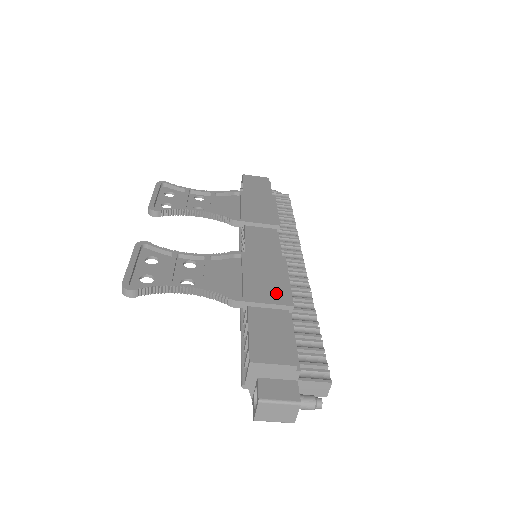
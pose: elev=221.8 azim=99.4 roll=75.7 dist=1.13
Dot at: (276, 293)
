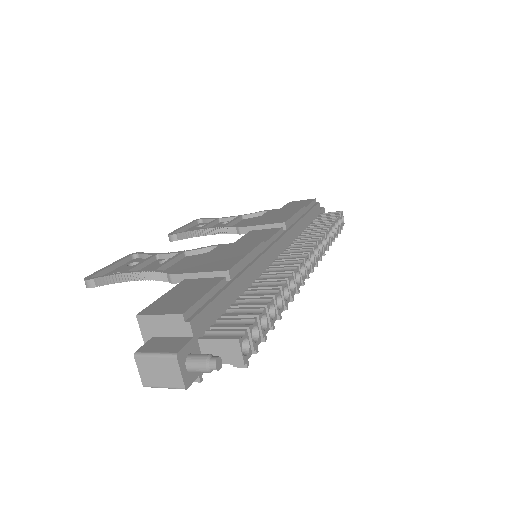
Dot at: (220, 264)
